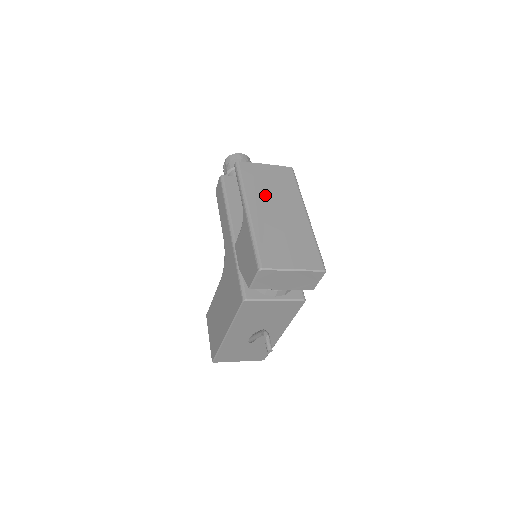
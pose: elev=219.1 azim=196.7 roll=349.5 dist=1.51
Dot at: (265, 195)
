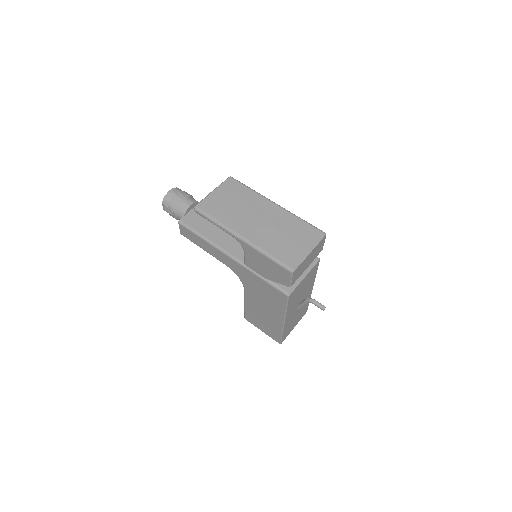
Dot at: (239, 216)
